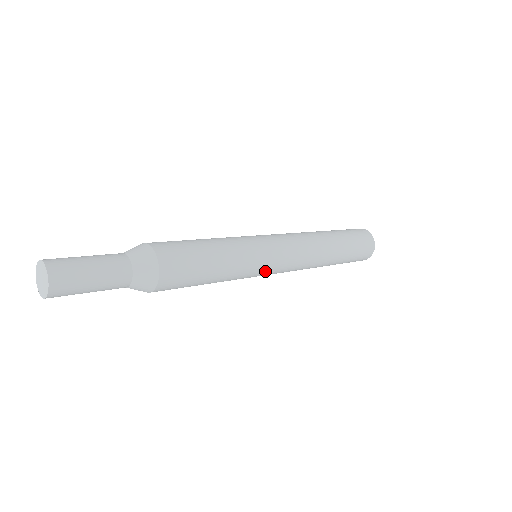
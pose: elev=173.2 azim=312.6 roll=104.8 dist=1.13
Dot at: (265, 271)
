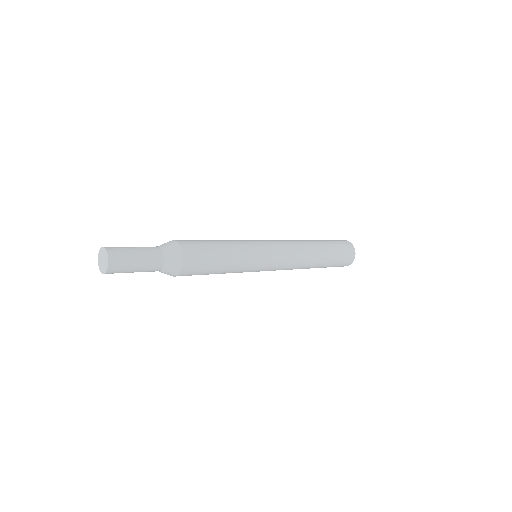
Dot at: occluded
